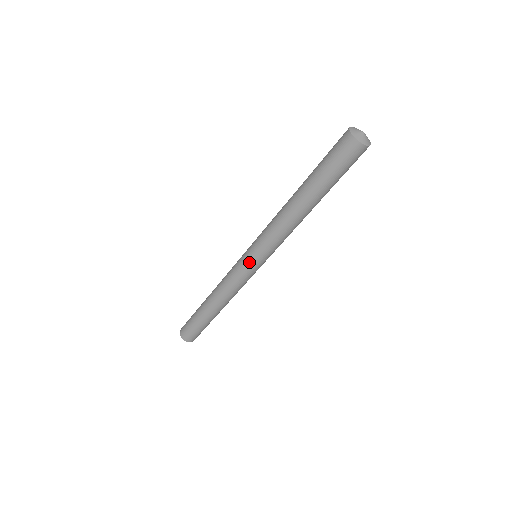
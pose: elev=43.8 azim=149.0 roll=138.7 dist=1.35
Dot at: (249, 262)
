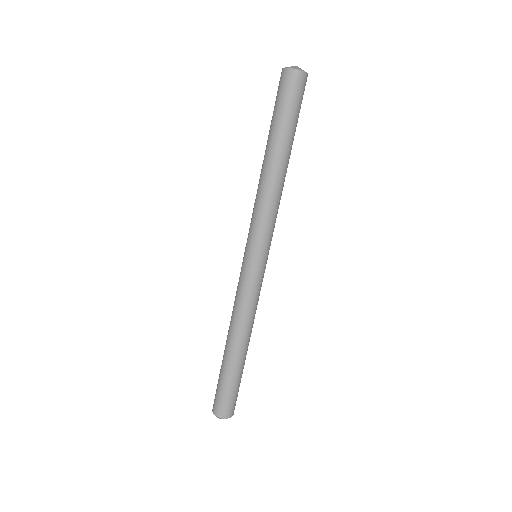
Dot at: (245, 259)
